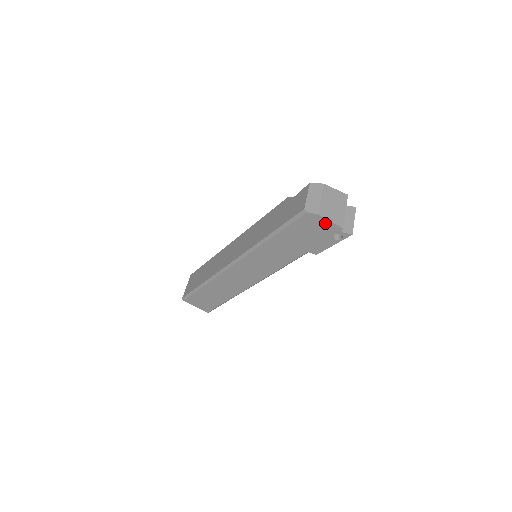
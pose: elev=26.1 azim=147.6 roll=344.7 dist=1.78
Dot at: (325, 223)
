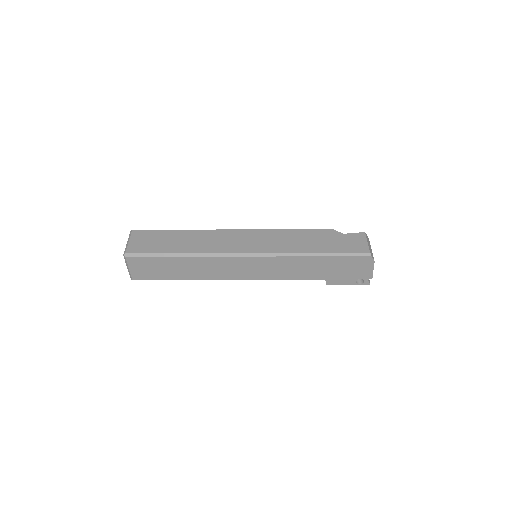
Dot at: (369, 269)
